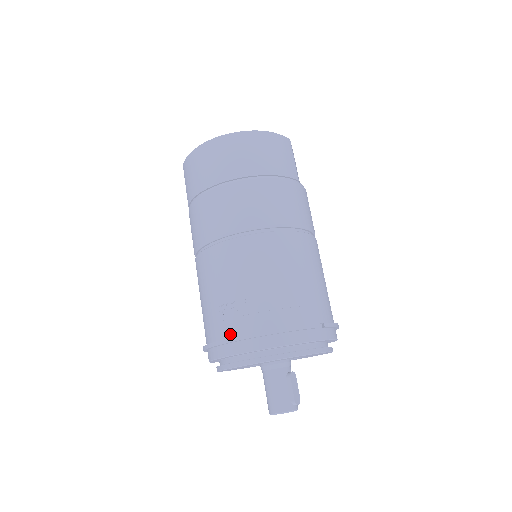
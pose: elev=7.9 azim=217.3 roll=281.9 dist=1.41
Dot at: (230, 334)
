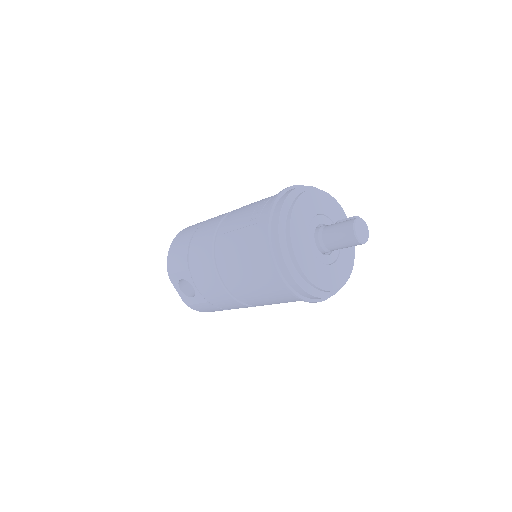
Dot at: occluded
